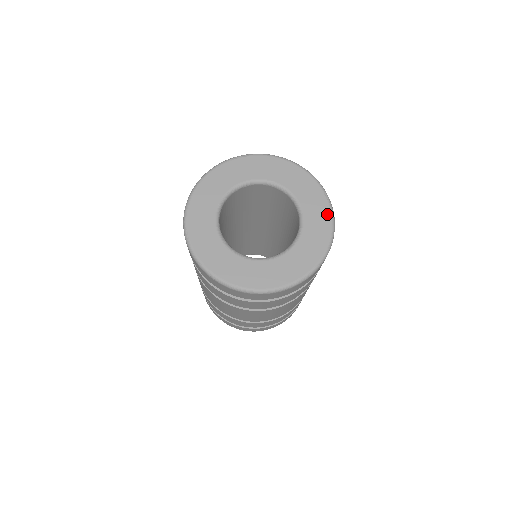
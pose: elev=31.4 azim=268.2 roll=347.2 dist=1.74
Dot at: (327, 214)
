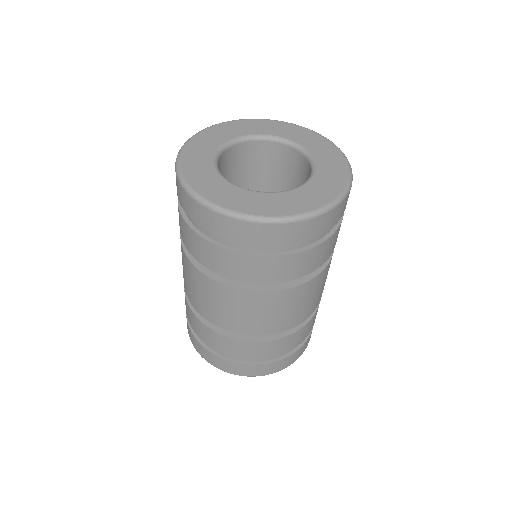
Dot at: (342, 161)
